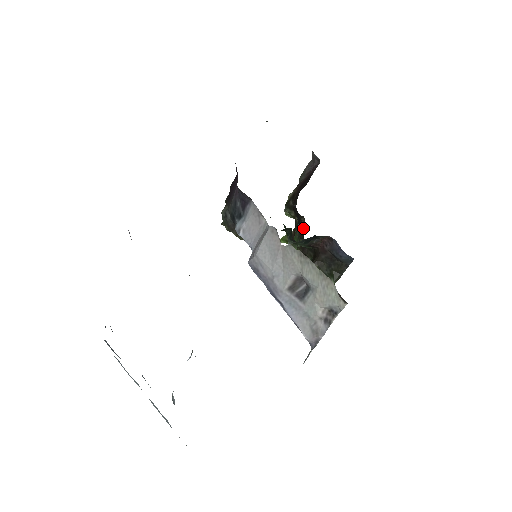
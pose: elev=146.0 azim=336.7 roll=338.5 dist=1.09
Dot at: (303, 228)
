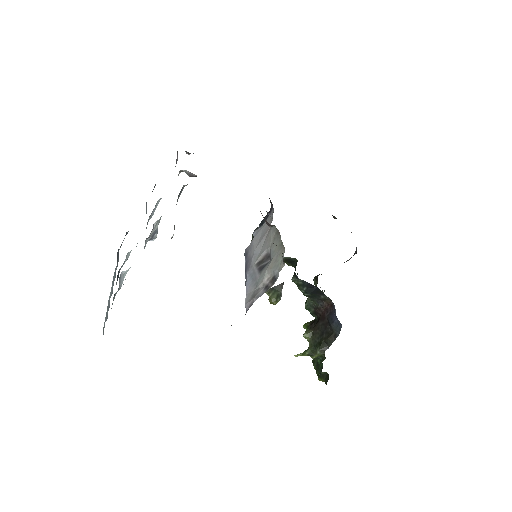
Dot at: occluded
